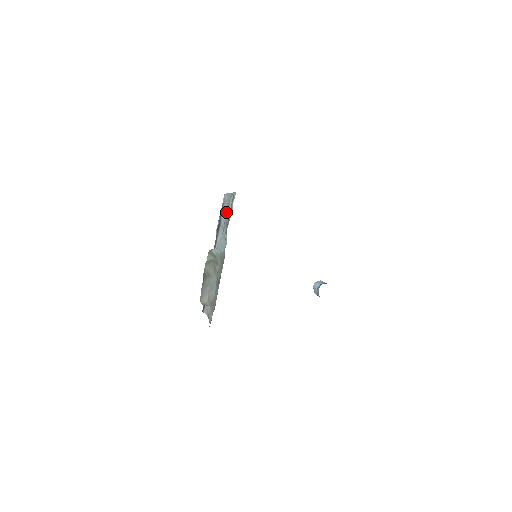
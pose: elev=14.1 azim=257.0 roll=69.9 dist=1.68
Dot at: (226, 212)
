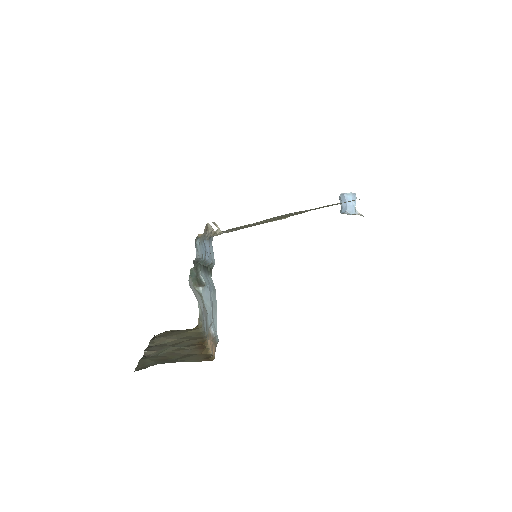
Dot at: (211, 295)
